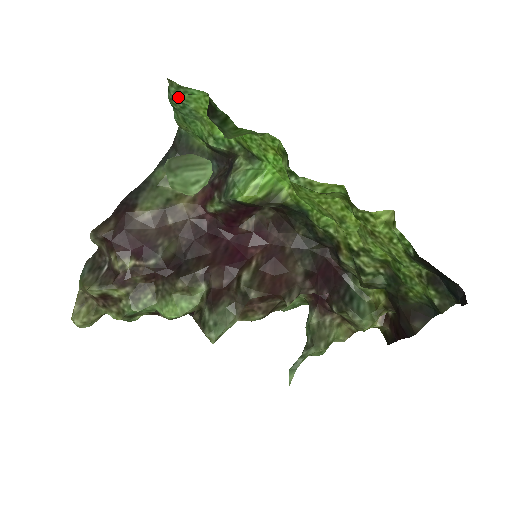
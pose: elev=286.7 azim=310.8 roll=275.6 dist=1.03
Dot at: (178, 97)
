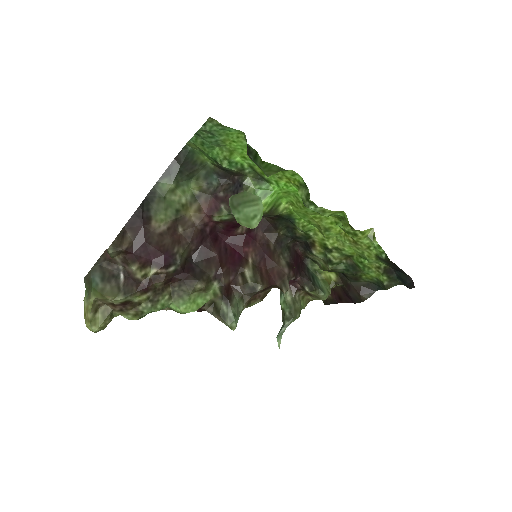
Dot at: (213, 131)
